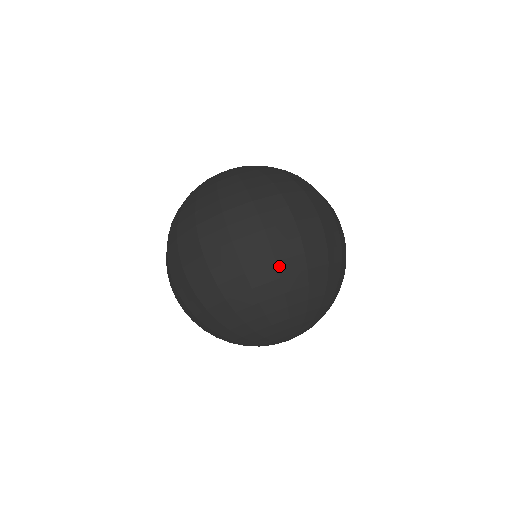
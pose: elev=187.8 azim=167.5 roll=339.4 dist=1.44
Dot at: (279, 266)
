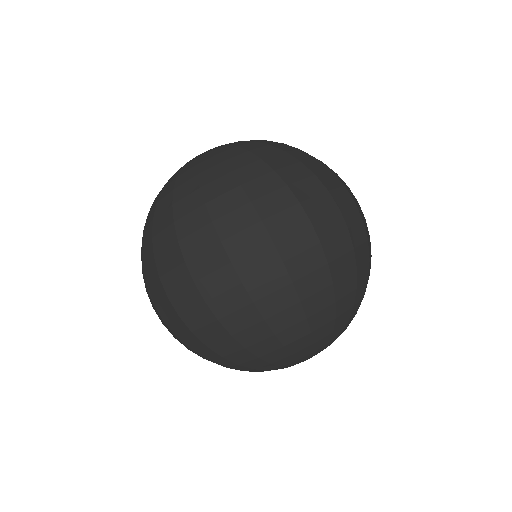
Dot at: (331, 269)
